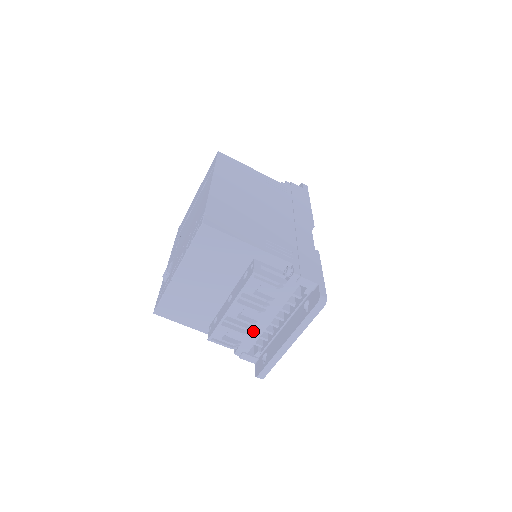
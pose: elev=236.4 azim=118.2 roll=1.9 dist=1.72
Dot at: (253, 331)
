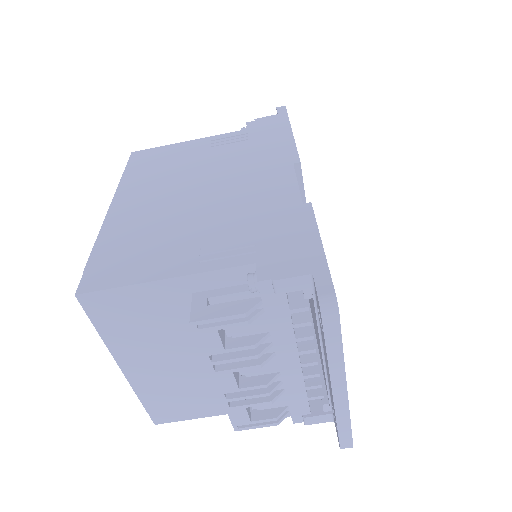
Dot at: (288, 386)
